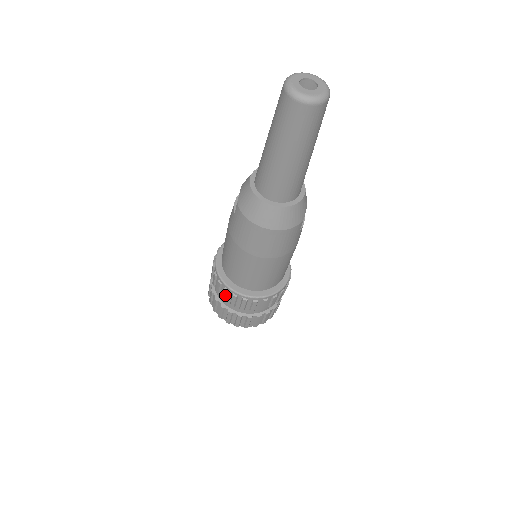
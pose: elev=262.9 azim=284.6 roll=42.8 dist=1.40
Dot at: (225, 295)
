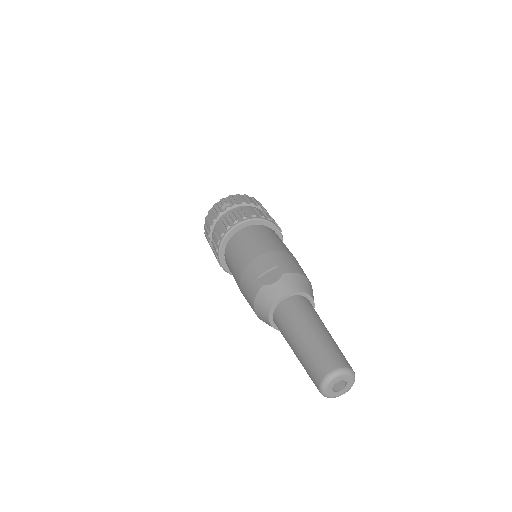
Dot at: (214, 247)
